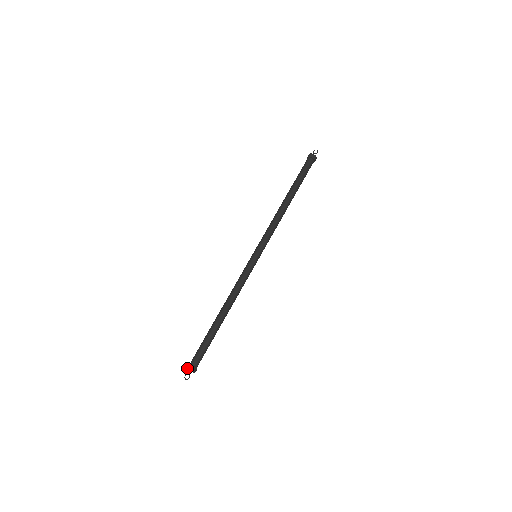
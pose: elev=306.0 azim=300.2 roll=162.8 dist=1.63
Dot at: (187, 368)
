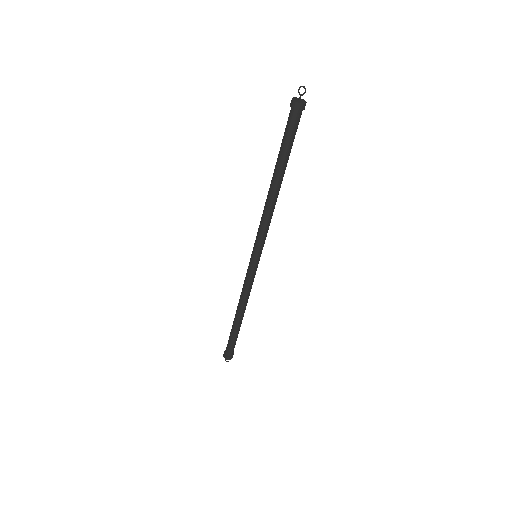
Dot at: (224, 357)
